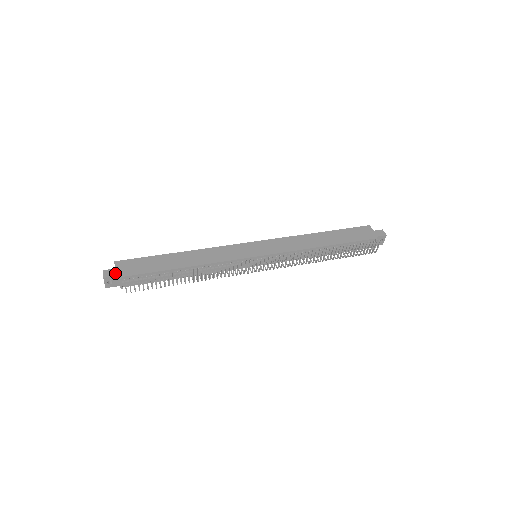
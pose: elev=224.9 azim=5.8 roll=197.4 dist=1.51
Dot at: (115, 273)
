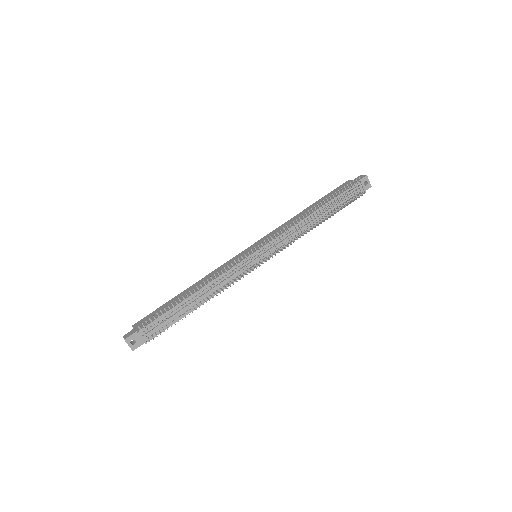
Dot at: (133, 331)
